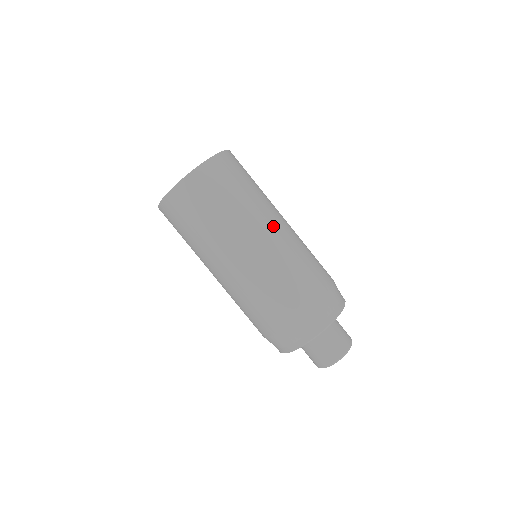
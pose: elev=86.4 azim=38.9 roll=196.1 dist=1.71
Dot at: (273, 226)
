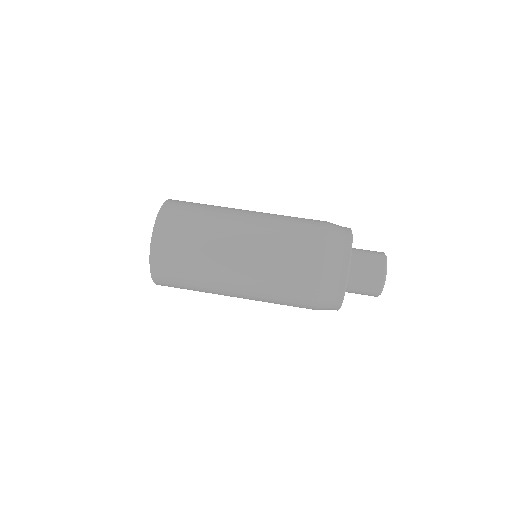
Dot at: (247, 213)
